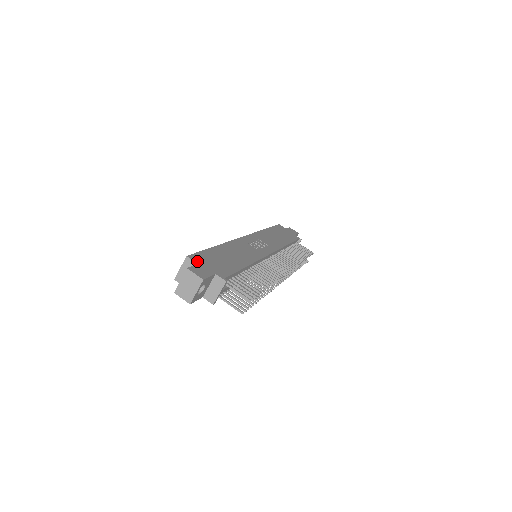
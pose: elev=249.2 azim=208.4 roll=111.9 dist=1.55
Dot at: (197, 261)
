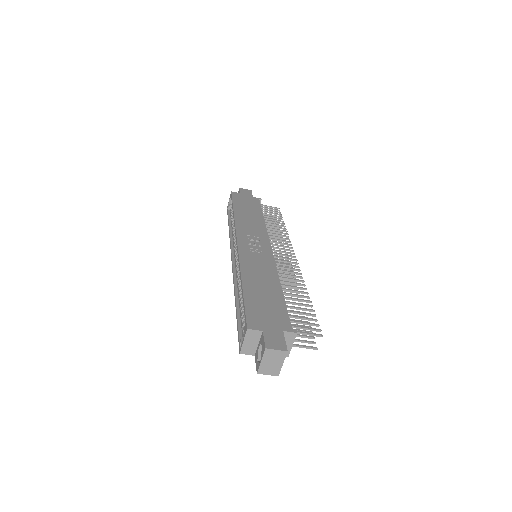
Dot at: (259, 327)
